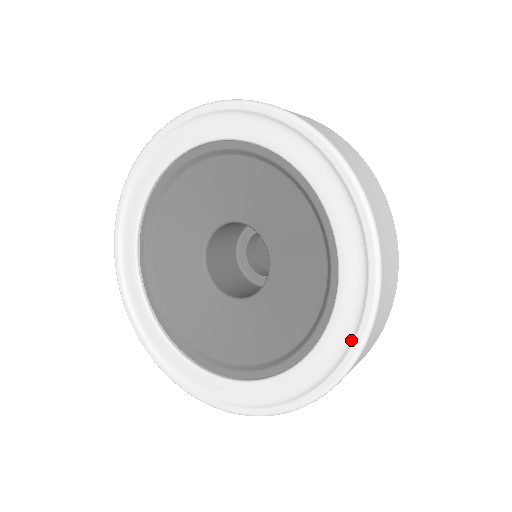
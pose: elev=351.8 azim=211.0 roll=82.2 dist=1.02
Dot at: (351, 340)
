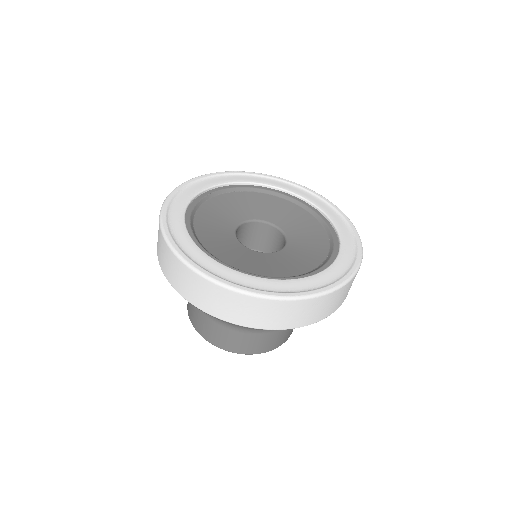
Dot at: (315, 289)
